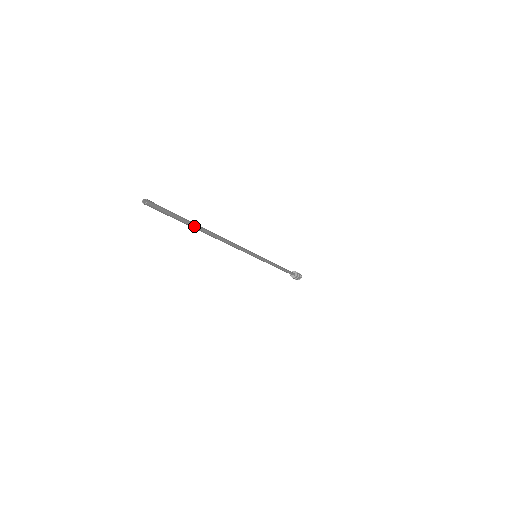
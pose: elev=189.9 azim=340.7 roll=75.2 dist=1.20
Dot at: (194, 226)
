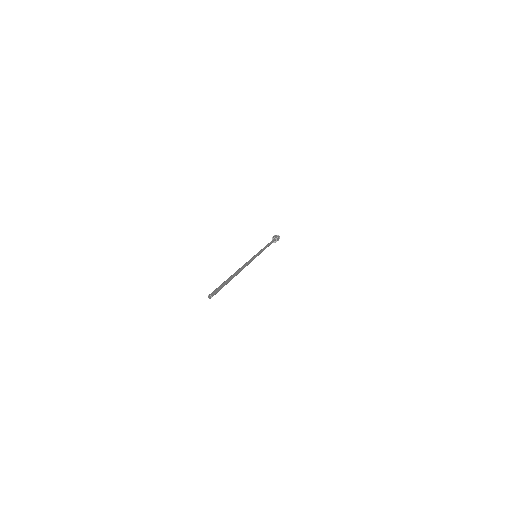
Dot at: occluded
